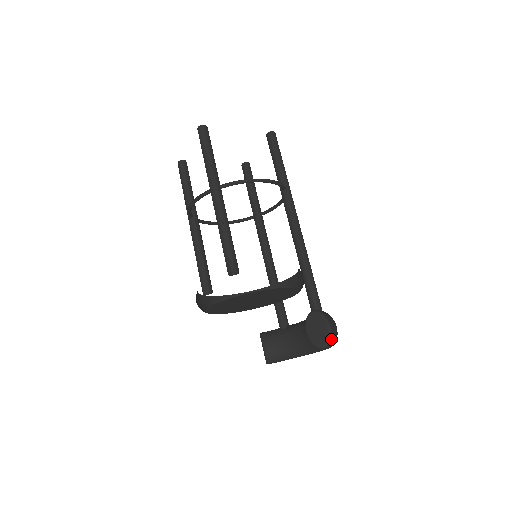
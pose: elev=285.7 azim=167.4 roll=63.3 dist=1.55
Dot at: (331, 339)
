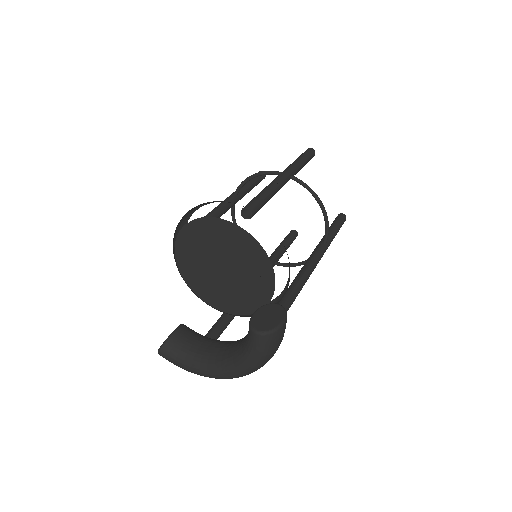
Dot at: (274, 333)
